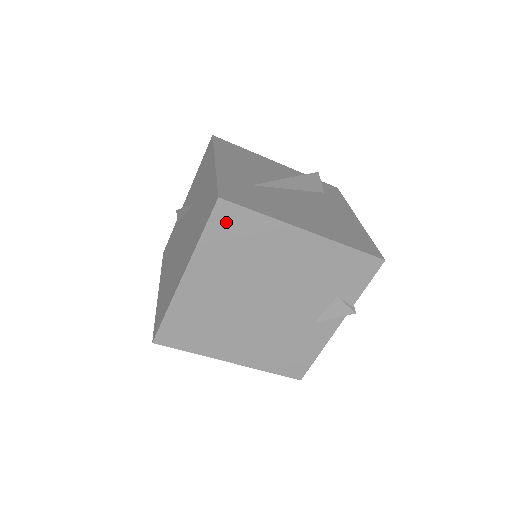
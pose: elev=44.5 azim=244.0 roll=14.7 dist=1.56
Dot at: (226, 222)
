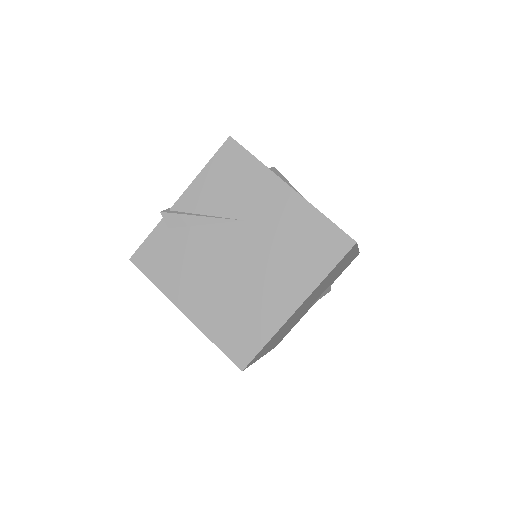
Dot at: (344, 258)
